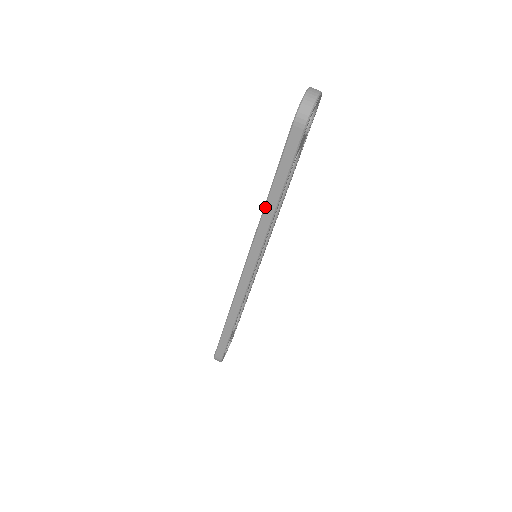
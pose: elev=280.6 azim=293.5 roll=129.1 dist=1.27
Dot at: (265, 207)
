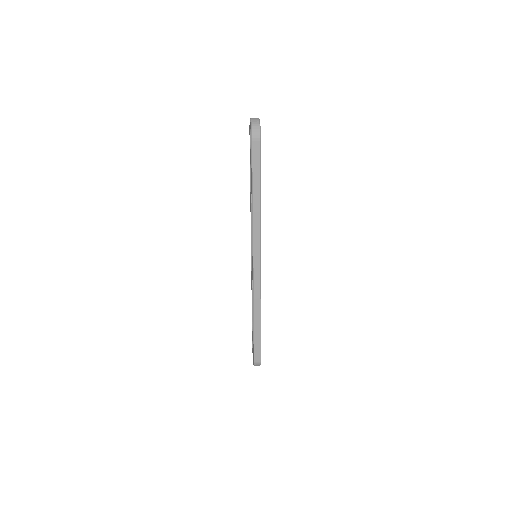
Dot at: (253, 208)
